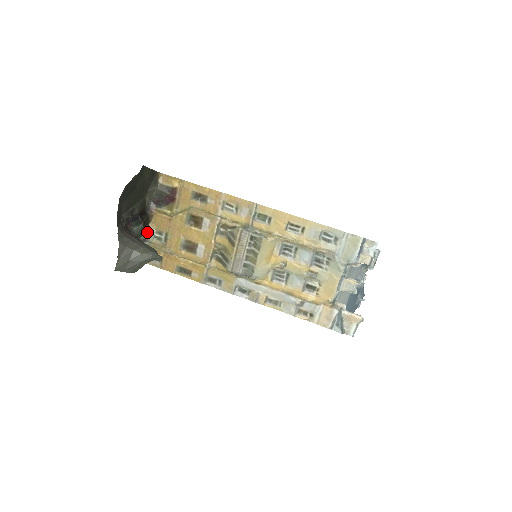
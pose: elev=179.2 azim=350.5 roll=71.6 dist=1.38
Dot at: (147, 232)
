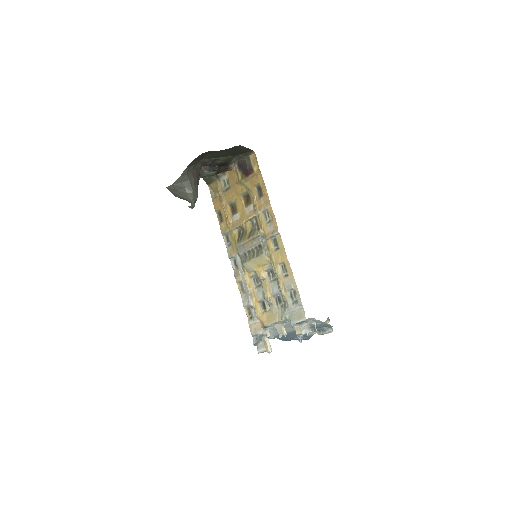
Dot at: (222, 174)
